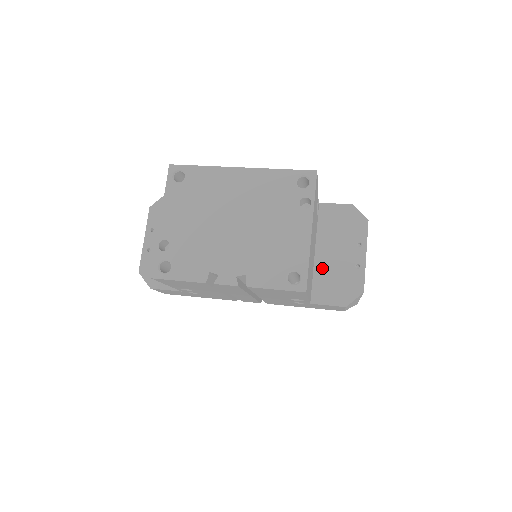
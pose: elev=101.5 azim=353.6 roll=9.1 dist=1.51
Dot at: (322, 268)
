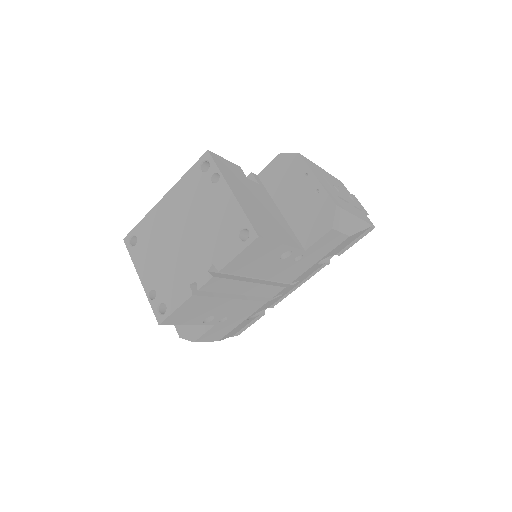
Dot at: (293, 217)
